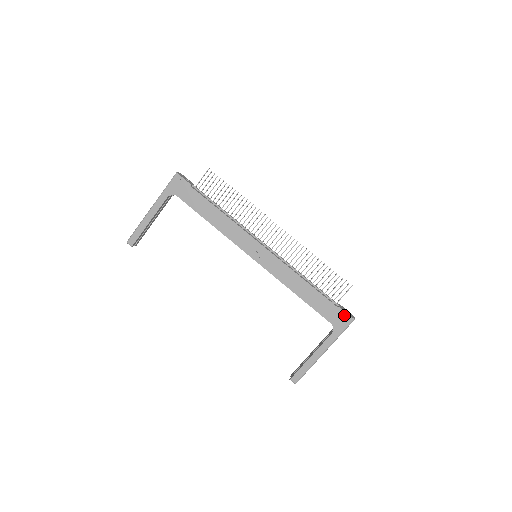
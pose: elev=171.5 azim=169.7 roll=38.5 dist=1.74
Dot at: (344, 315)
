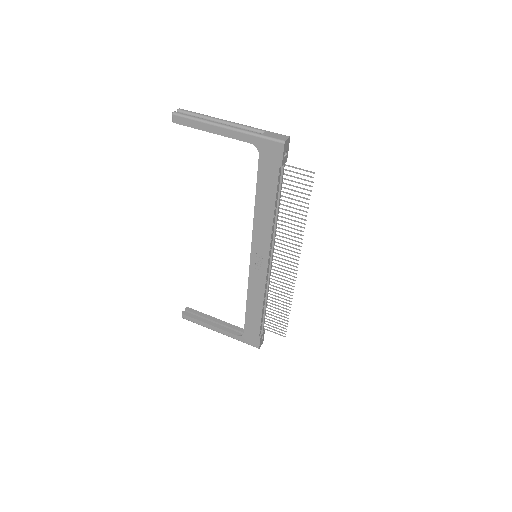
Dot at: (257, 342)
